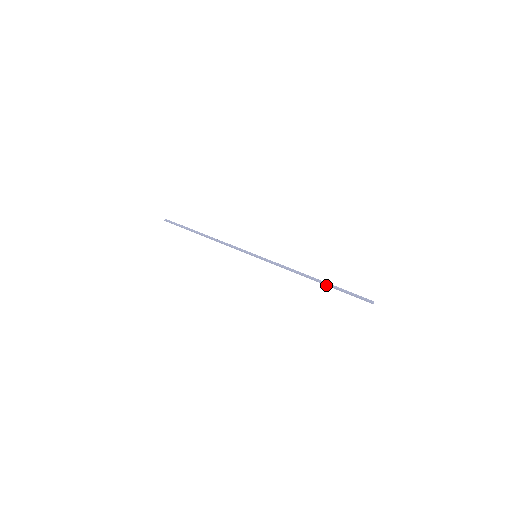
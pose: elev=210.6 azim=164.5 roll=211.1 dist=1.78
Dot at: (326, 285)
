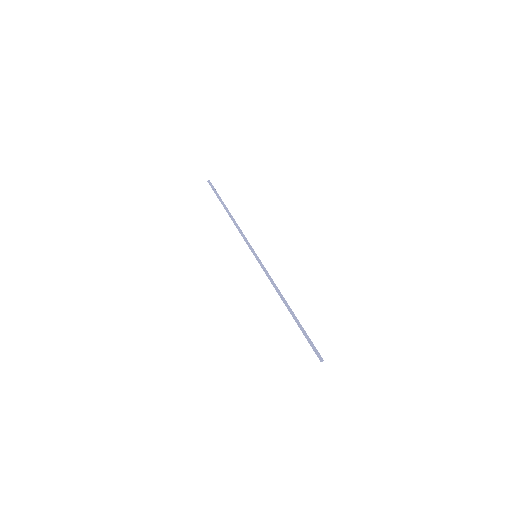
Dot at: (295, 318)
